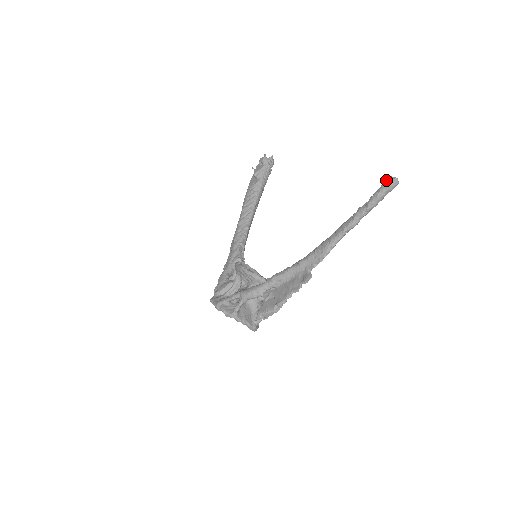
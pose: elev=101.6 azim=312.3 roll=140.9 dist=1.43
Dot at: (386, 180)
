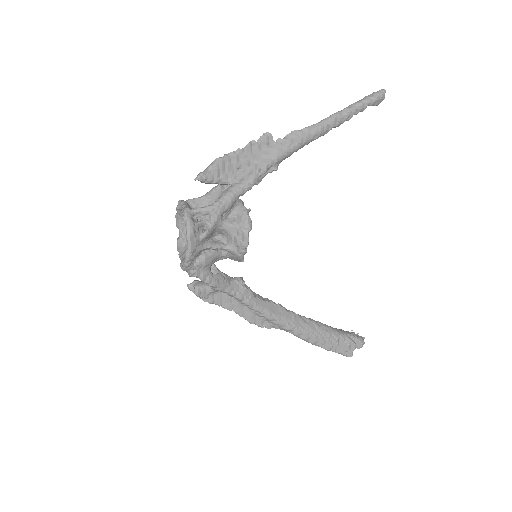
Dot at: occluded
